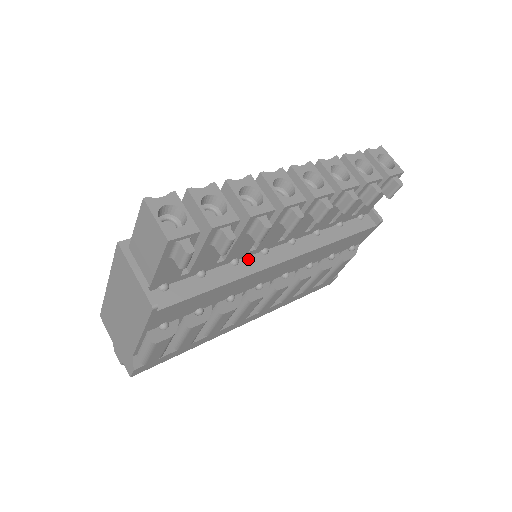
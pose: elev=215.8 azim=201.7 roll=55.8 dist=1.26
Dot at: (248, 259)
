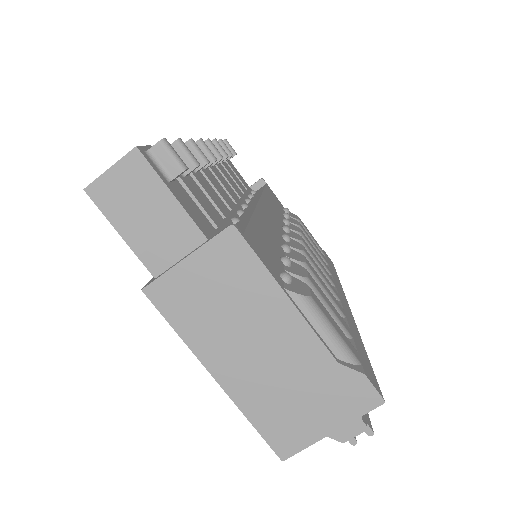
Dot at: (240, 218)
